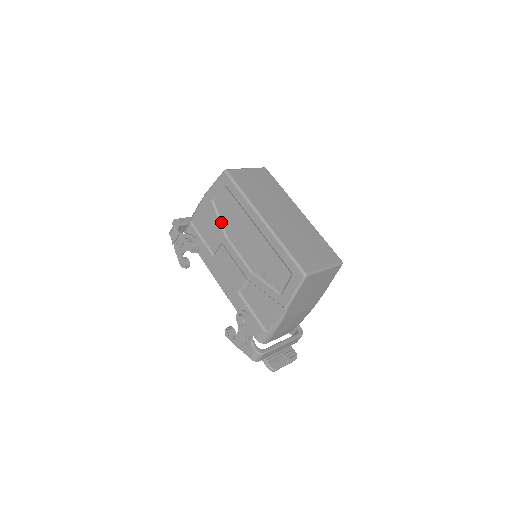
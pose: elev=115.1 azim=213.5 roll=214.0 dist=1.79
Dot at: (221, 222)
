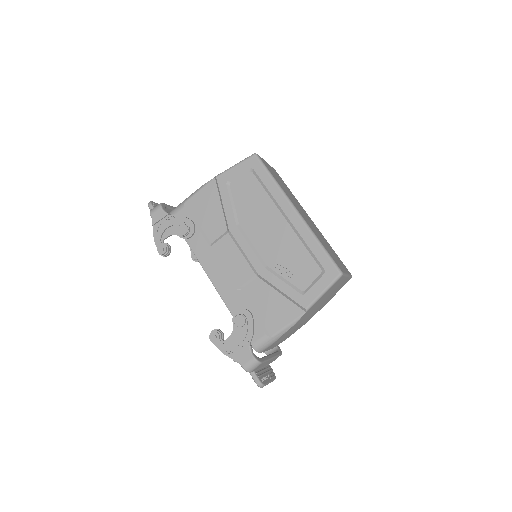
Dot at: (234, 208)
